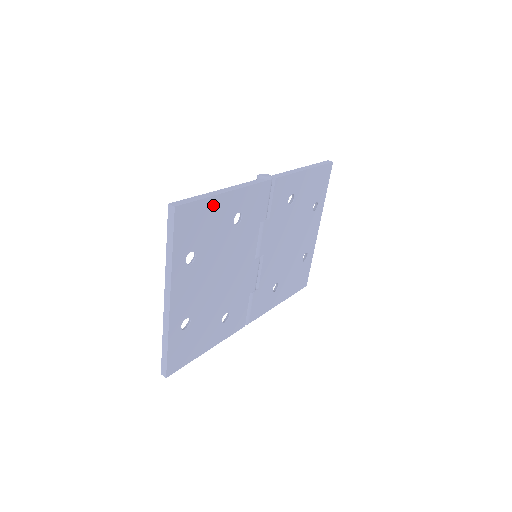
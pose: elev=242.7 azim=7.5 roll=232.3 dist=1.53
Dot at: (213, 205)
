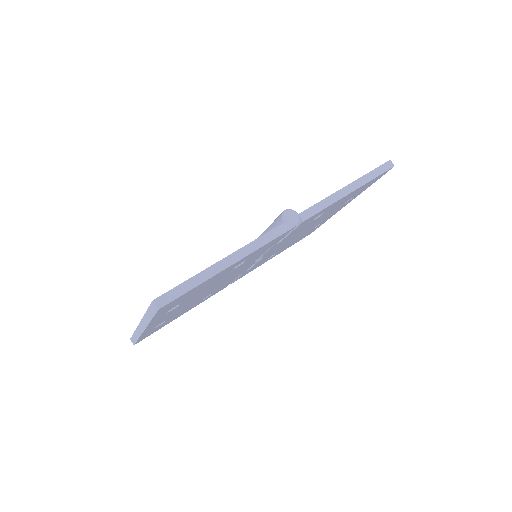
Dot at: (210, 279)
